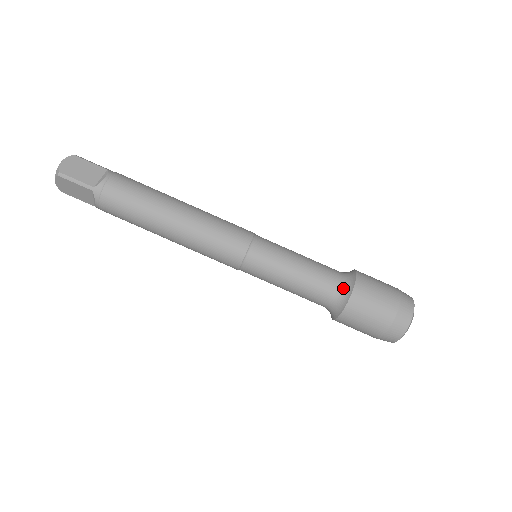
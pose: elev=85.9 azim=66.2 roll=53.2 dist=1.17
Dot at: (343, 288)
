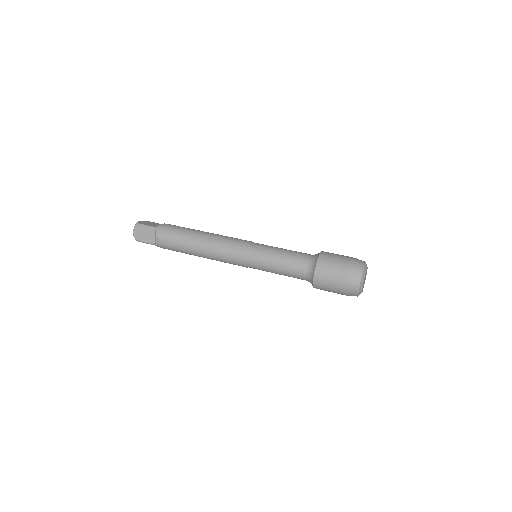
Dot at: (314, 256)
